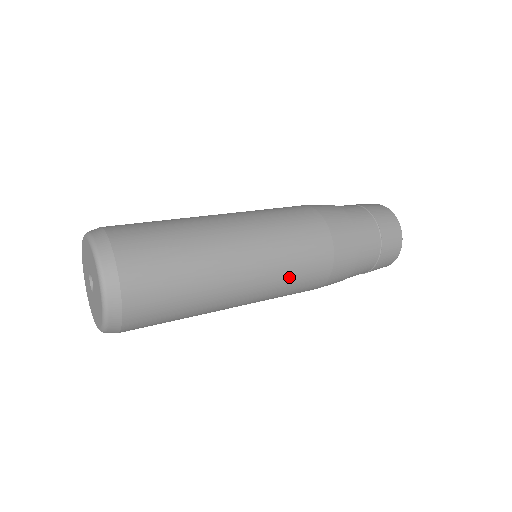
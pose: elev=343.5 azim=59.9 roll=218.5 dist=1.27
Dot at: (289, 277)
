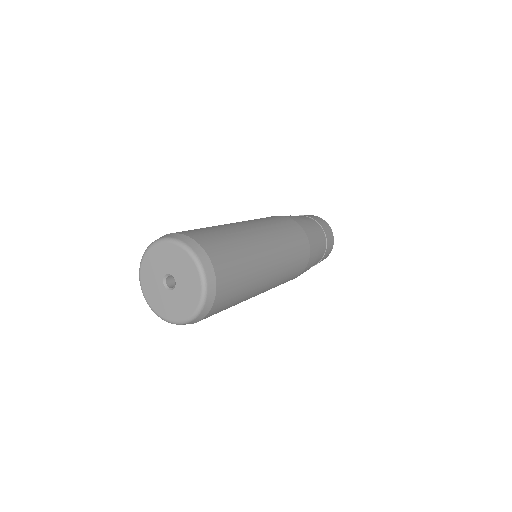
Dot at: (292, 259)
